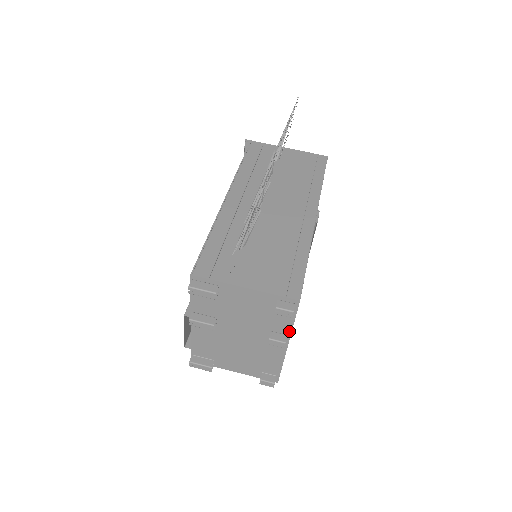
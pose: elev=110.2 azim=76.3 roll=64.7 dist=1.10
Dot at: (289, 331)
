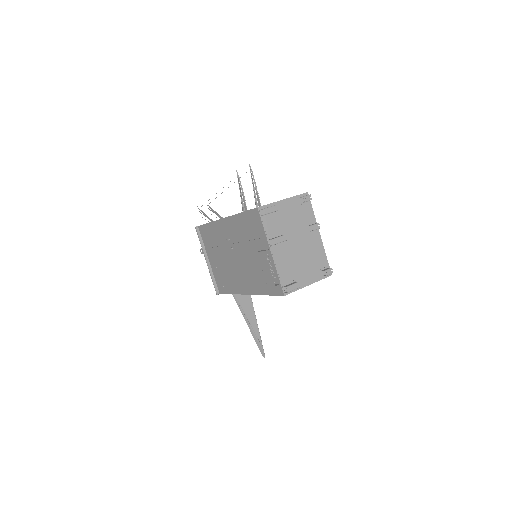
Dot at: (315, 220)
